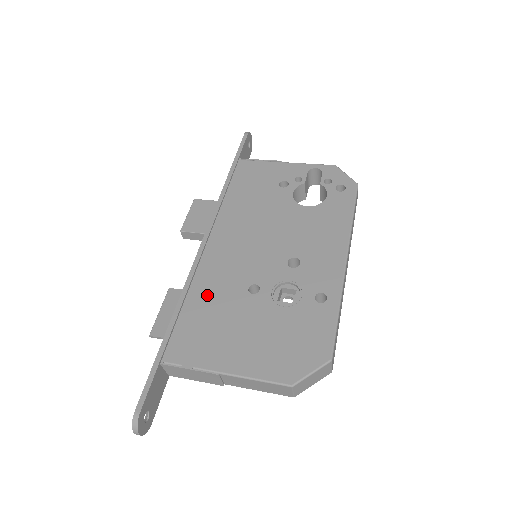
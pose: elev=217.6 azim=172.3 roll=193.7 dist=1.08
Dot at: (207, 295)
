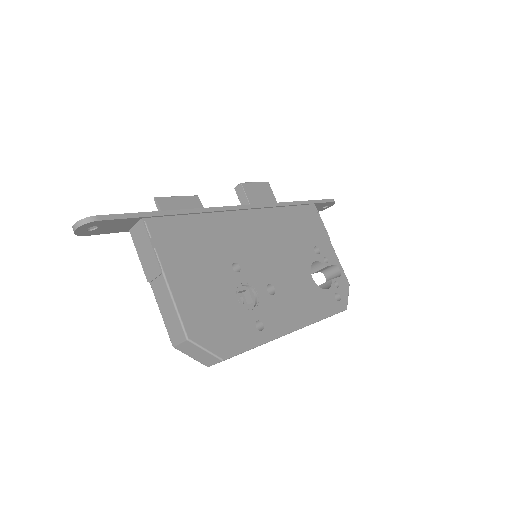
Dot at: (212, 231)
